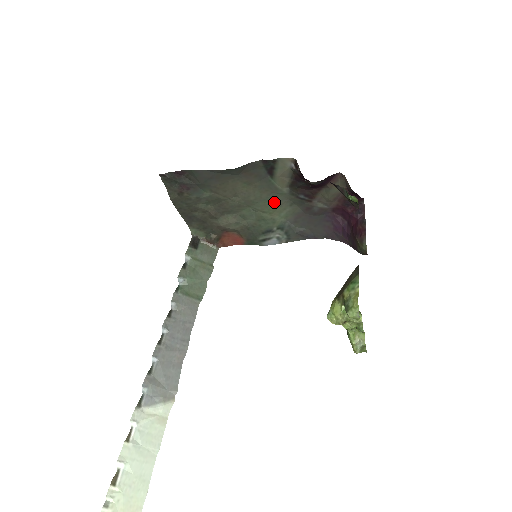
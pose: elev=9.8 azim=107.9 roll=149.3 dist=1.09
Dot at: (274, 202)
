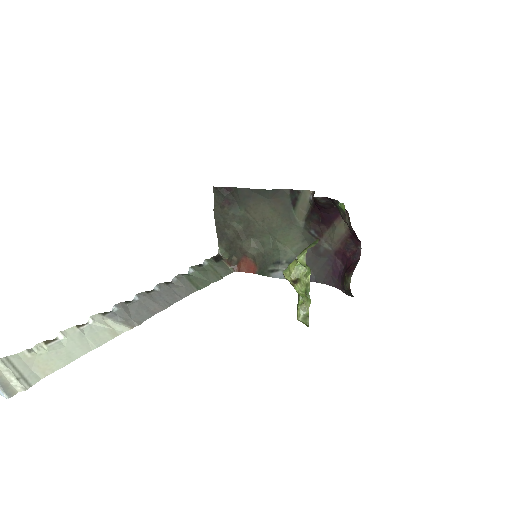
Dot at: (290, 233)
